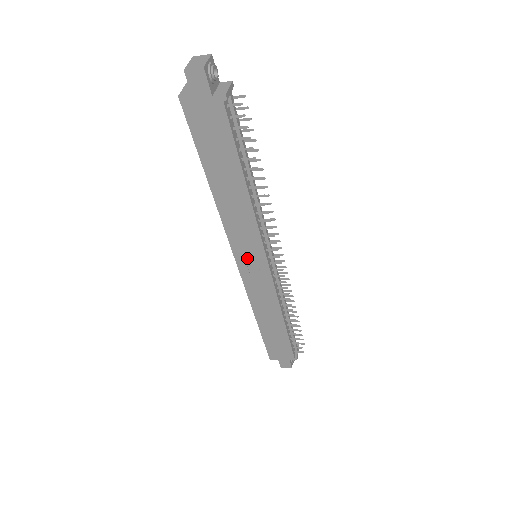
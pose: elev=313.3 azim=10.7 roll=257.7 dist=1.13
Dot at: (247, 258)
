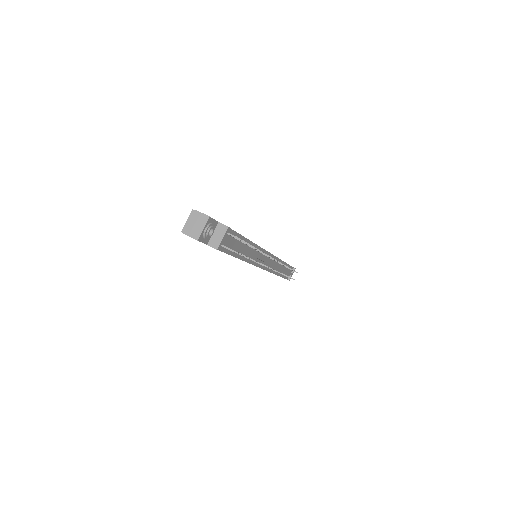
Dot at: occluded
